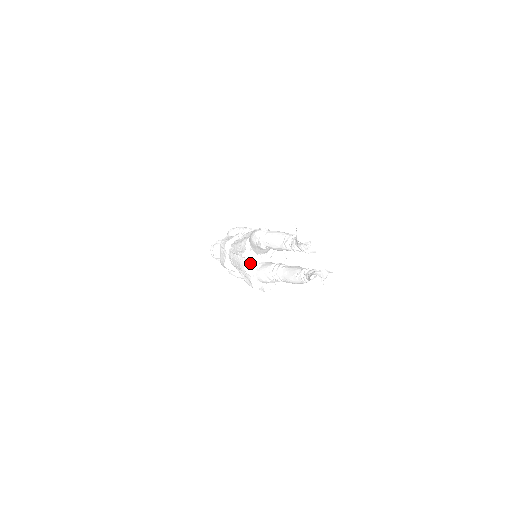
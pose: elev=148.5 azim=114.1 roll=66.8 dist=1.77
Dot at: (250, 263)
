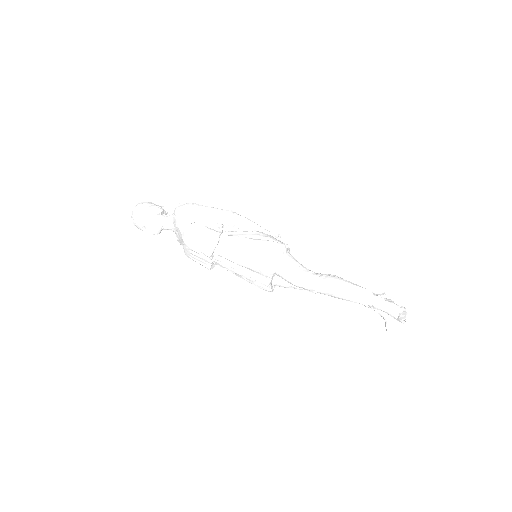
Dot at: (271, 282)
